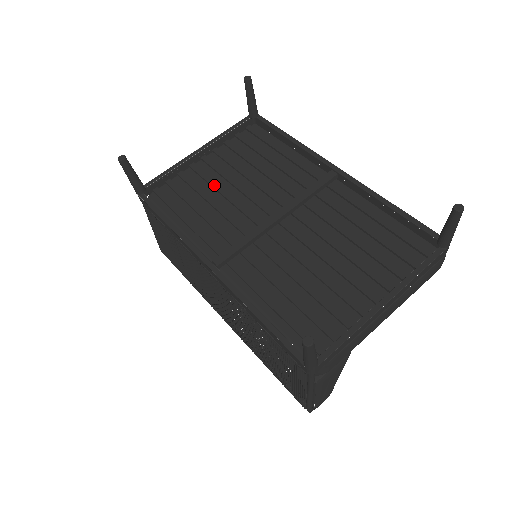
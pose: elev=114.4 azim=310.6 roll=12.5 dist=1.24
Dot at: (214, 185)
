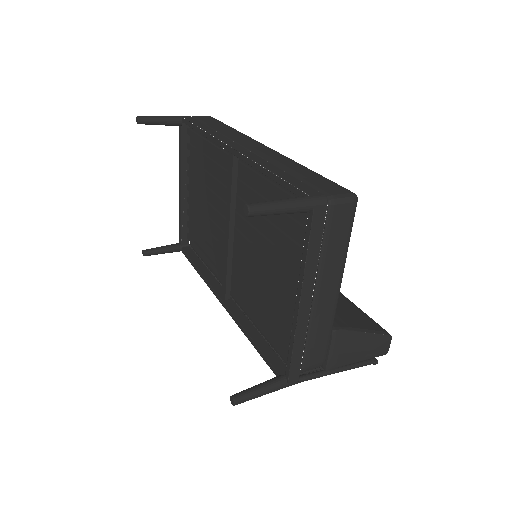
Dot at: (200, 214)
